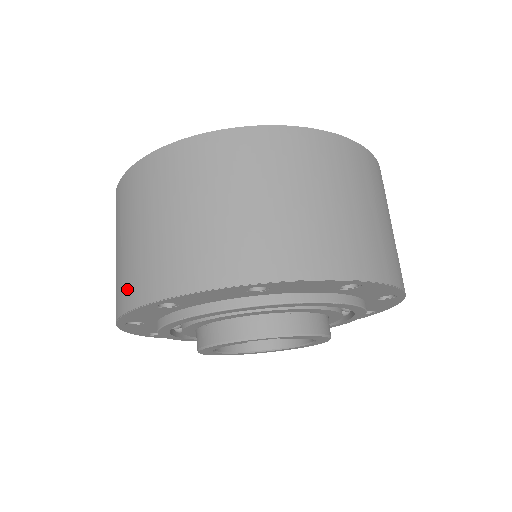
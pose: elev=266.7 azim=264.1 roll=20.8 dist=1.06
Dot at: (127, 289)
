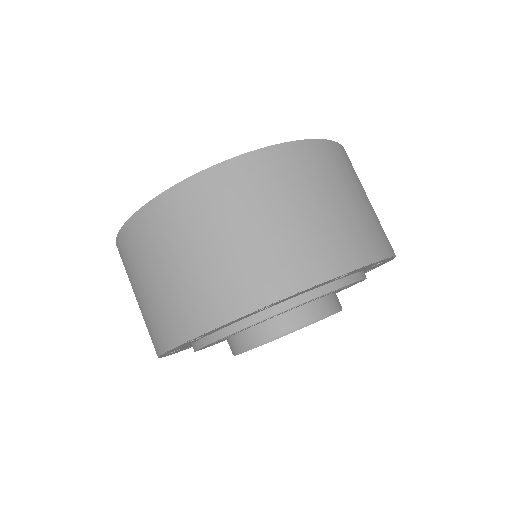
Dot at: (158, 334)
